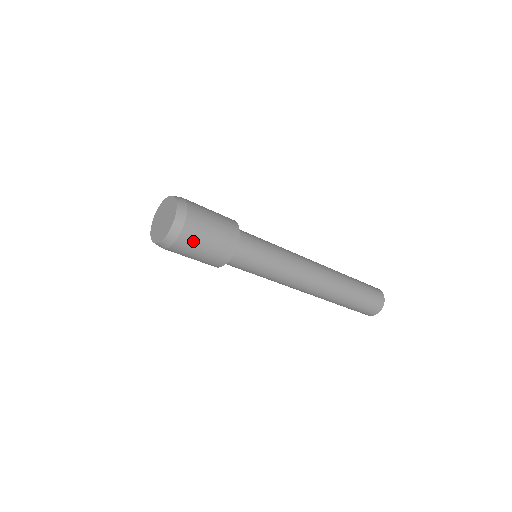
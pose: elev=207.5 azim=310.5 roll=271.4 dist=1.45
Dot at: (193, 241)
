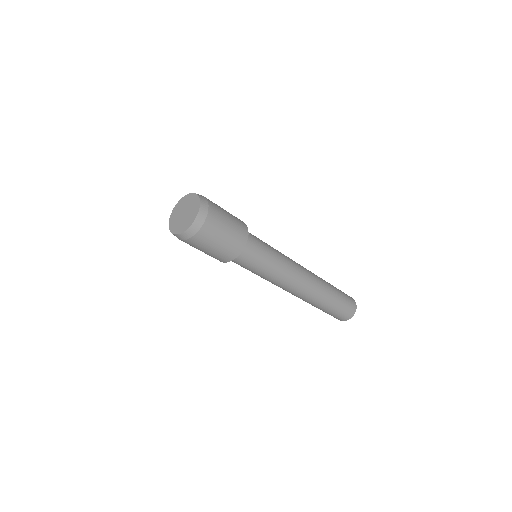
Dot at: (213, 232)
